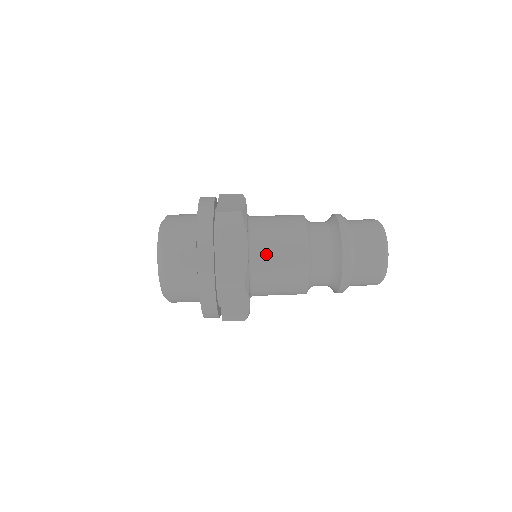
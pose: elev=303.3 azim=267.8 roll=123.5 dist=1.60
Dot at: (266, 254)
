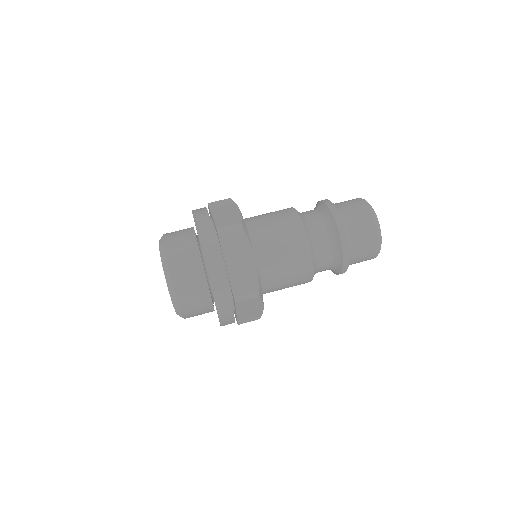
Dot at: (271, 258)
